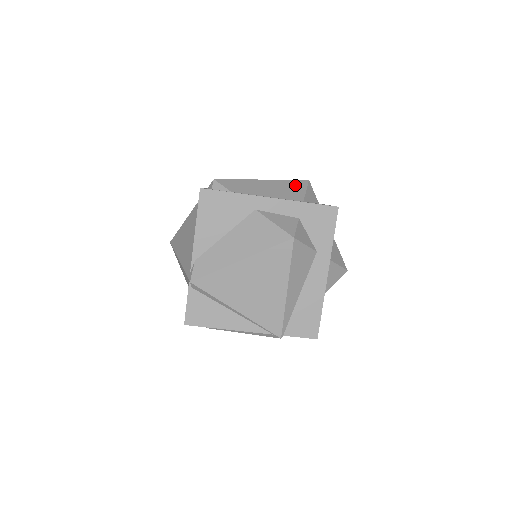
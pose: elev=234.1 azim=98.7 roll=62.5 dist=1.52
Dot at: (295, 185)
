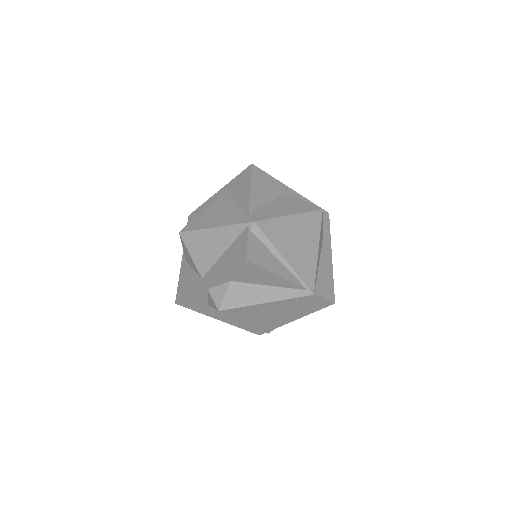
Dot at: occluded
